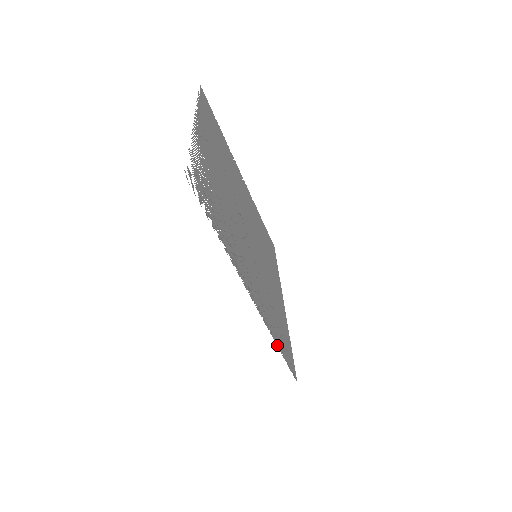
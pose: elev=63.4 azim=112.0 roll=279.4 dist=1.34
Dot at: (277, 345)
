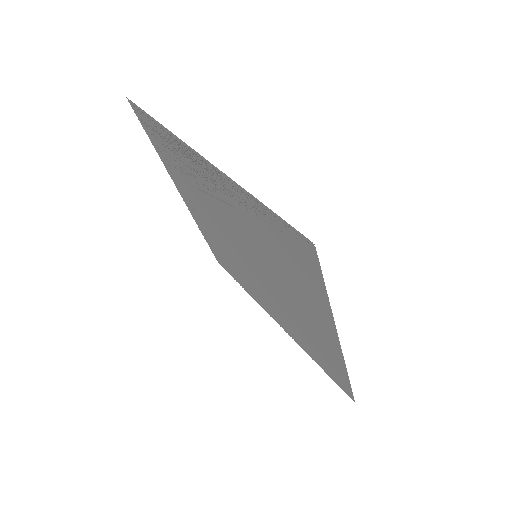
Dot at: (251, 196)
